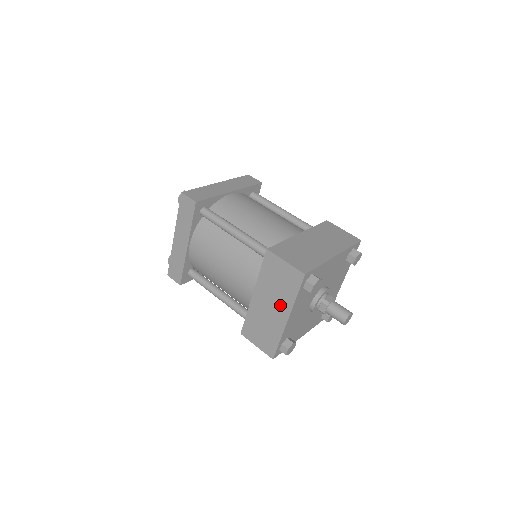
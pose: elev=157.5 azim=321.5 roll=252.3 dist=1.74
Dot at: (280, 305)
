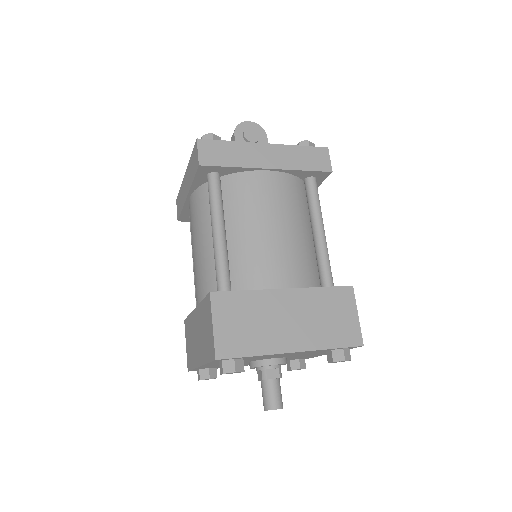
Dot at: (200, 348)
